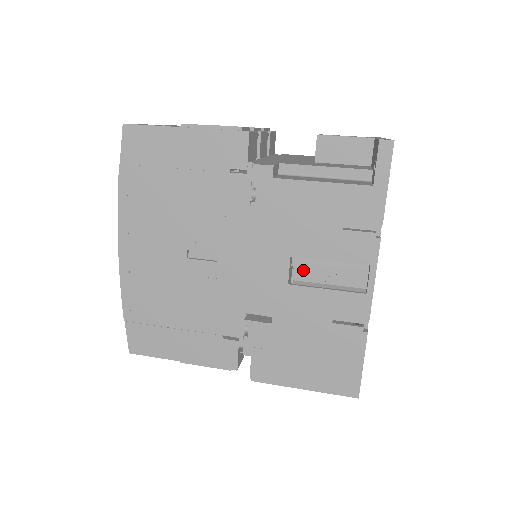
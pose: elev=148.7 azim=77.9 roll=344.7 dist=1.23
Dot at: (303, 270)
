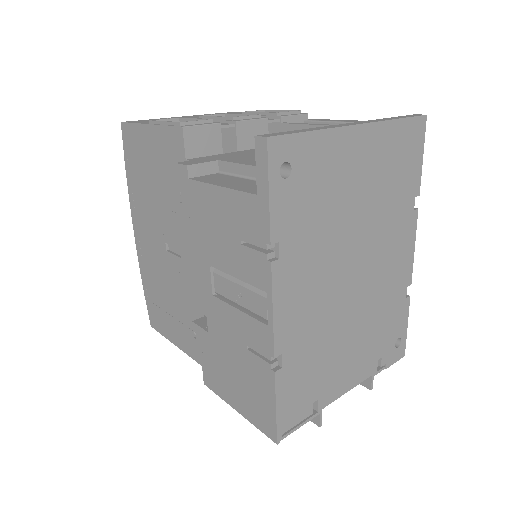
Dot at: (220, 283)
